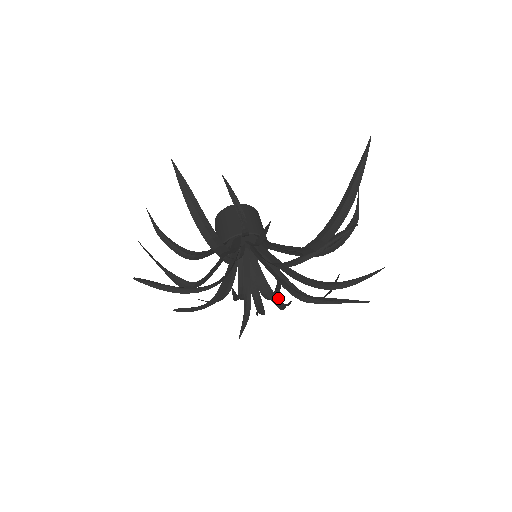
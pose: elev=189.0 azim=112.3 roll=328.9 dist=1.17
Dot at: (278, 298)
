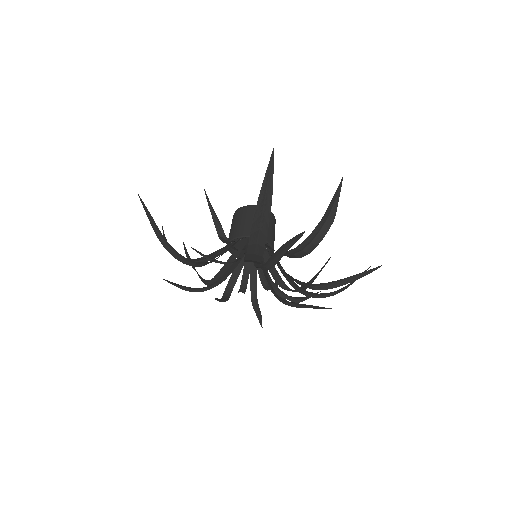
Dot at: occluded
